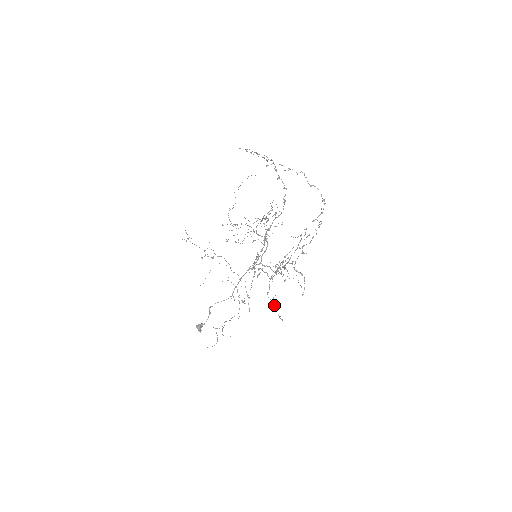
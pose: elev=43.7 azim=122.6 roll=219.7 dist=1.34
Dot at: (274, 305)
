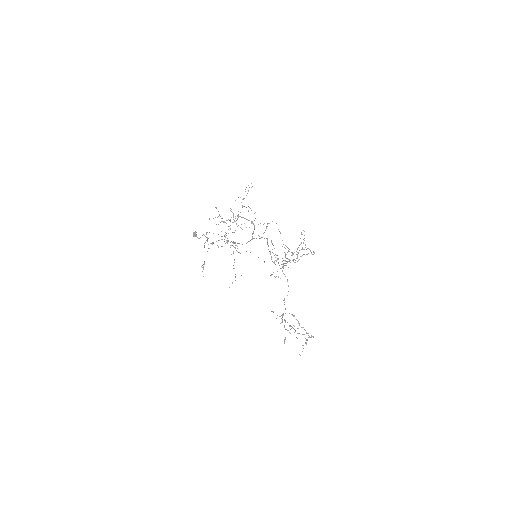
Dot at: occluded
